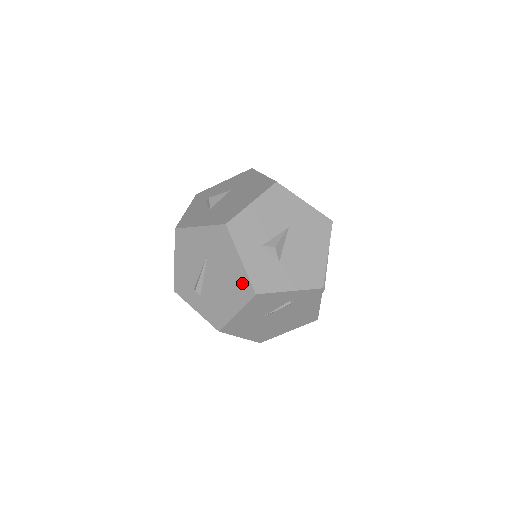
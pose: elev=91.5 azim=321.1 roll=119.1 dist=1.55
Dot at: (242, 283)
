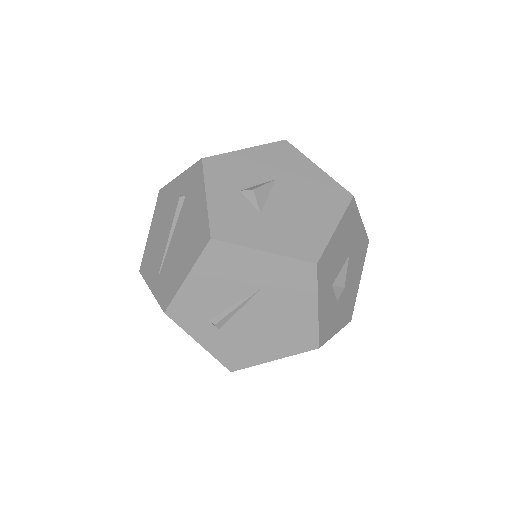
Dot at: (304, 333)
